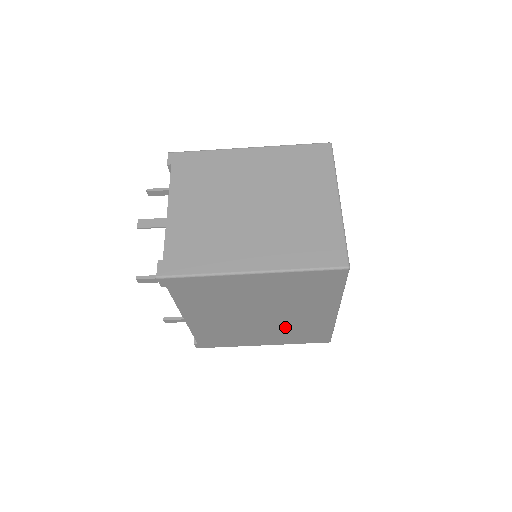
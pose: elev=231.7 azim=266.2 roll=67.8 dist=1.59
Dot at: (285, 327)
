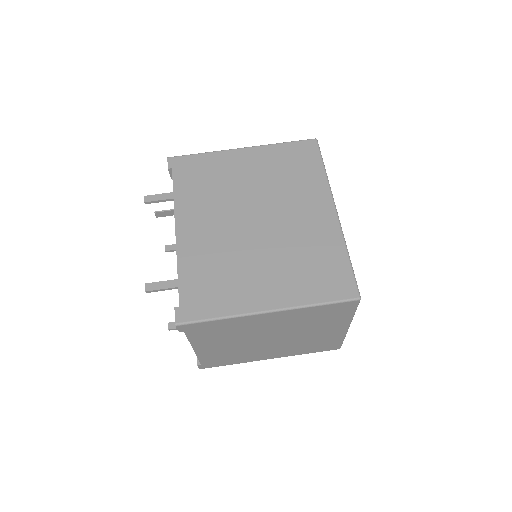
Dot at: (288, 249)
